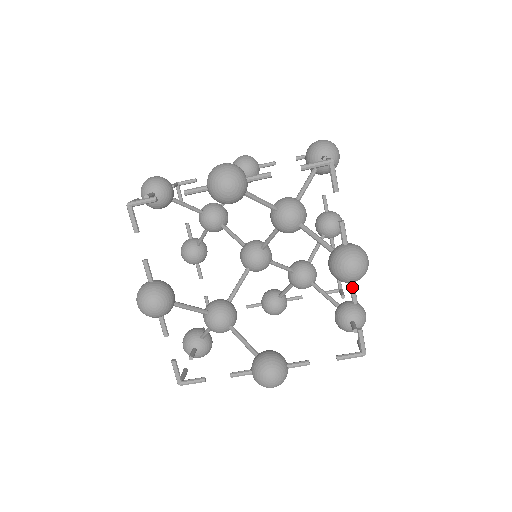
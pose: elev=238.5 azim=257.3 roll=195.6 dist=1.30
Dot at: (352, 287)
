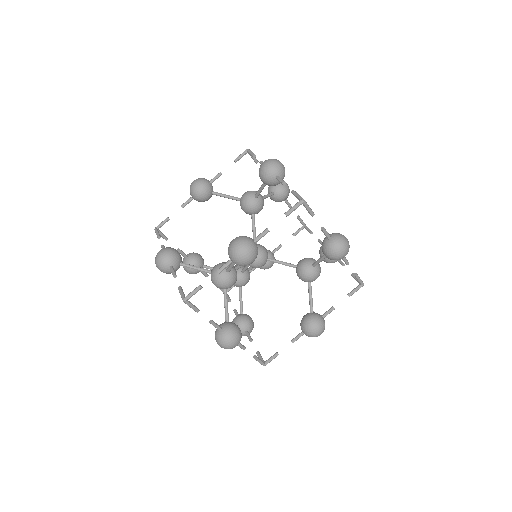
Dot at: (278, 178)
